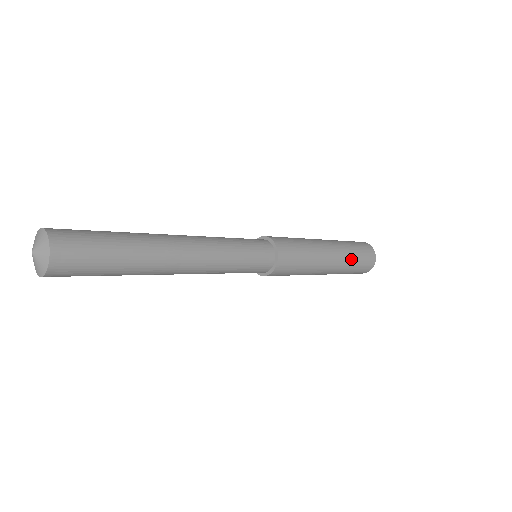
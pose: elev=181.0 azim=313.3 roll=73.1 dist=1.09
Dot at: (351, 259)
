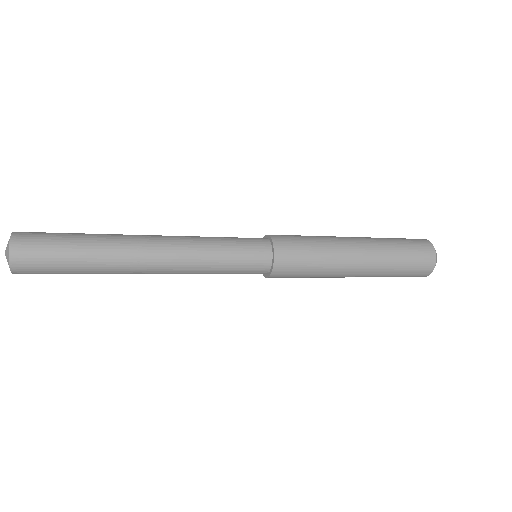
Dot at: (389, 245)
